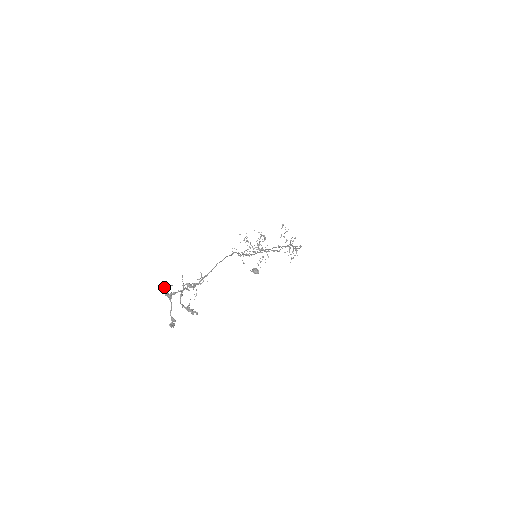
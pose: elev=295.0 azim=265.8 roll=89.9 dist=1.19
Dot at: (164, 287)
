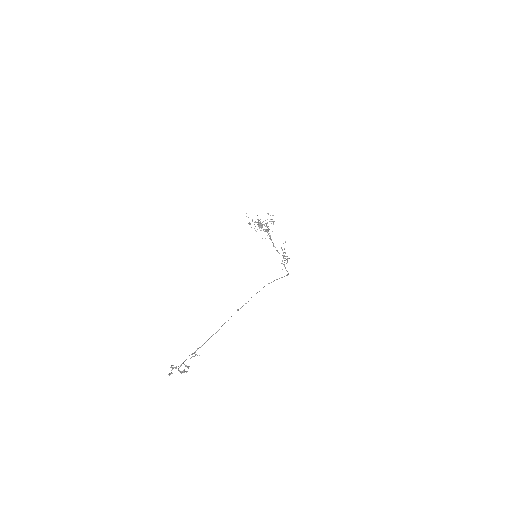
Dot at: (171, 366)
